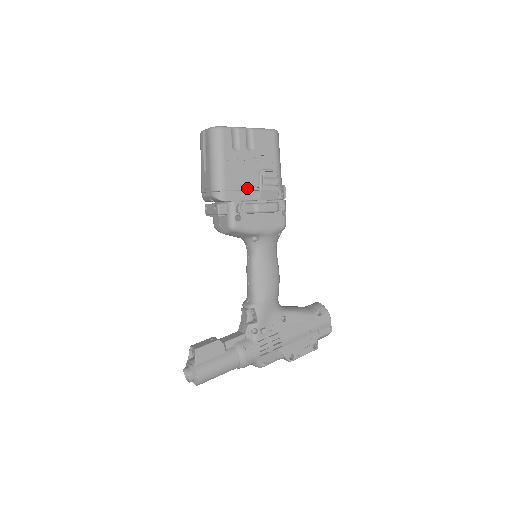
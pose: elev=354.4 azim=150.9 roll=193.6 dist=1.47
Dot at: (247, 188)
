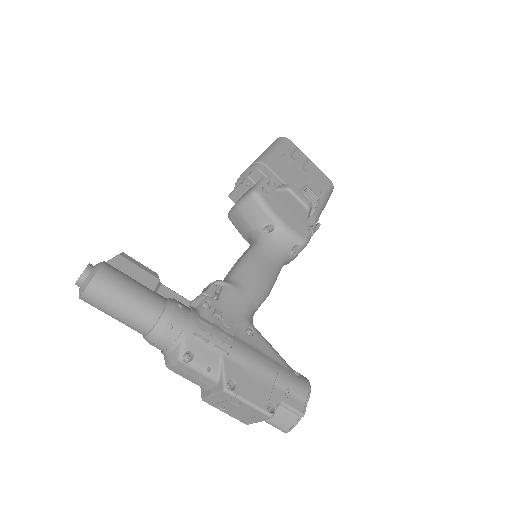
Dot at: (287, 183)
